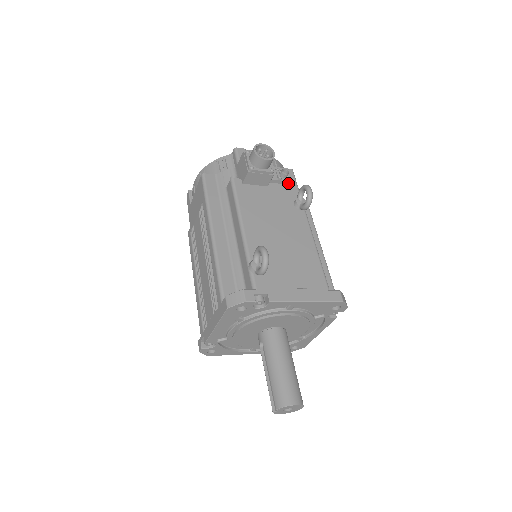
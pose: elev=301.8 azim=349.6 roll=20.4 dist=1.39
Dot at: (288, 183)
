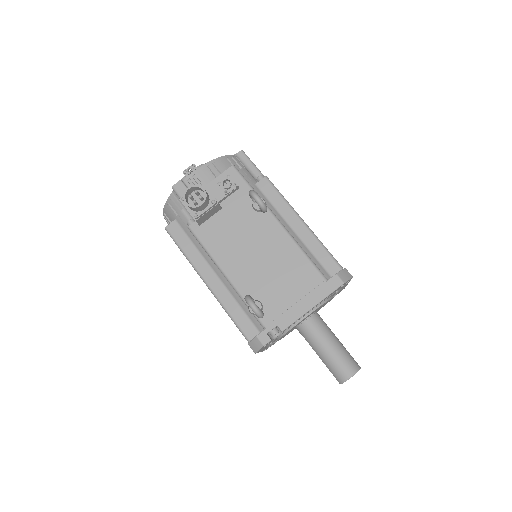
Dot at: (237, 189)
